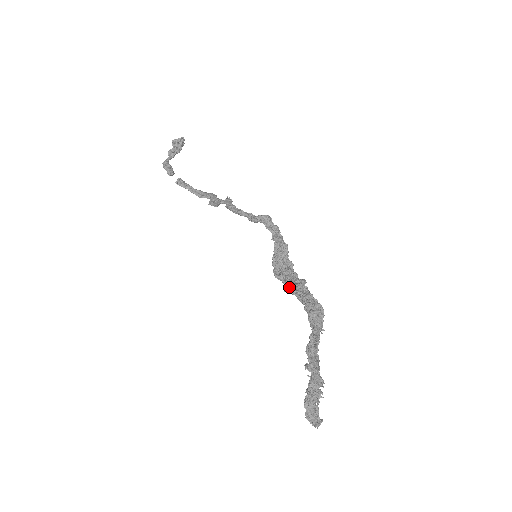
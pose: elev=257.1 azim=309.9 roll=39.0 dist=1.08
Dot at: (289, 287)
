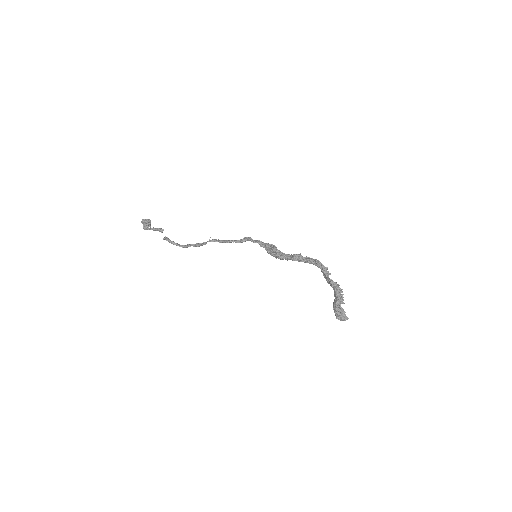
Dot at: (292, 258)
